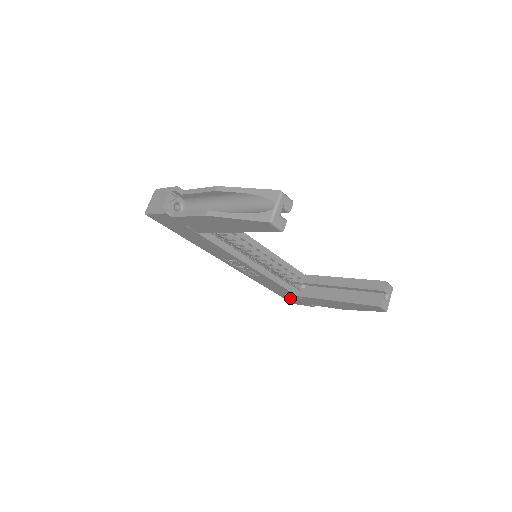
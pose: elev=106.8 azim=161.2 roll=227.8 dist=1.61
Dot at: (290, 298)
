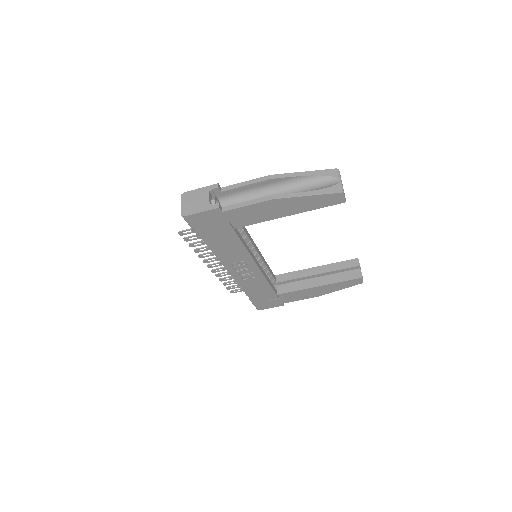
Dot at: (263, 302)
